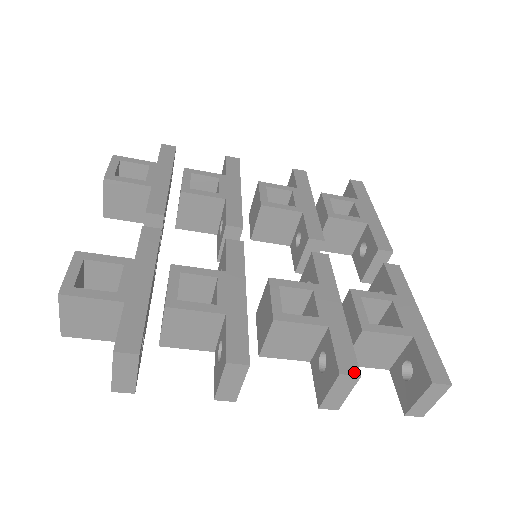
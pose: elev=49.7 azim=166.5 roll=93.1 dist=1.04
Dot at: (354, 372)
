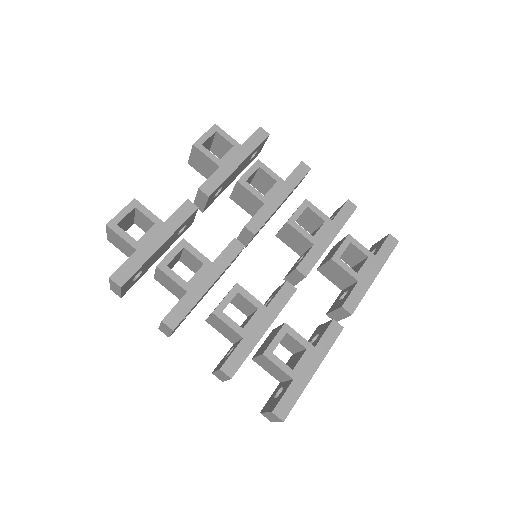
Dot at: (229, 374)
